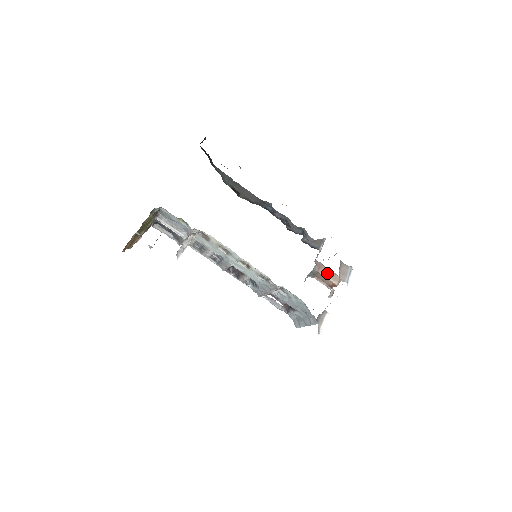
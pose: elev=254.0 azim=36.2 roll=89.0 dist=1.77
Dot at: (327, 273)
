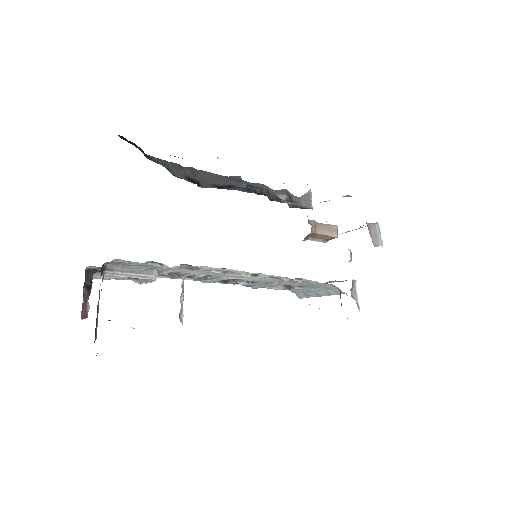
Dot at: (324, 229)
